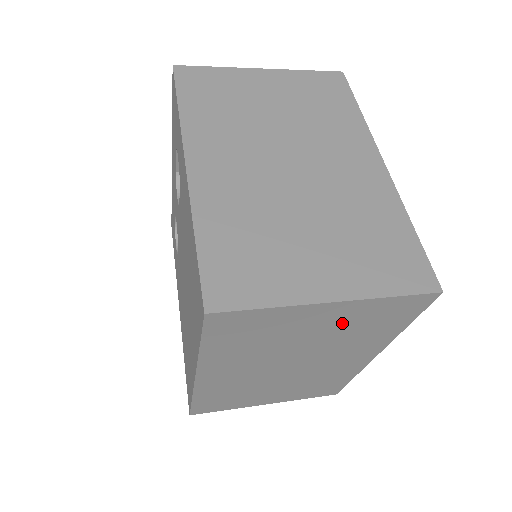
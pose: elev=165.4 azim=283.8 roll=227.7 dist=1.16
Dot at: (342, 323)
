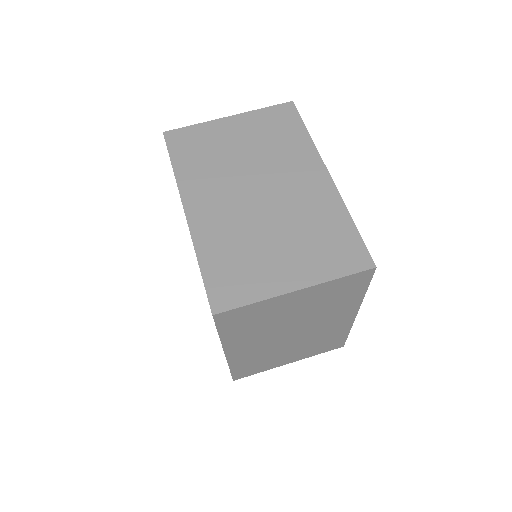
Dot at: (313, 300)
